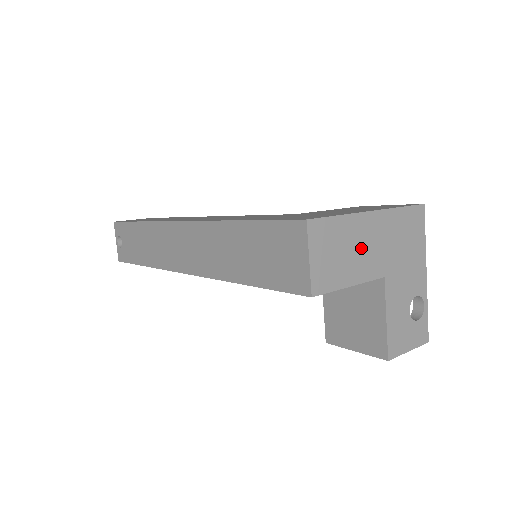
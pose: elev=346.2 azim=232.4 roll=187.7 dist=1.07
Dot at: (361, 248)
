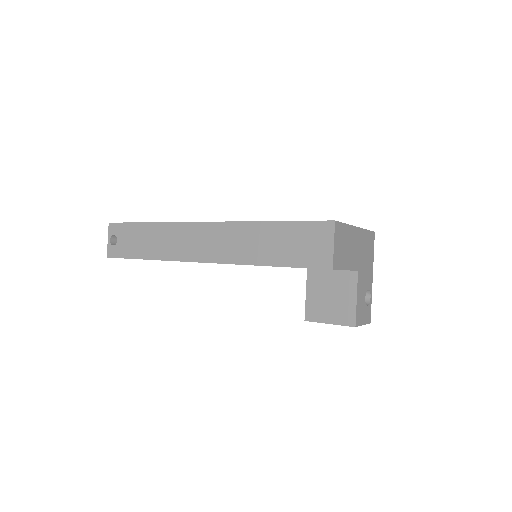
Dot at: (351, 248)
